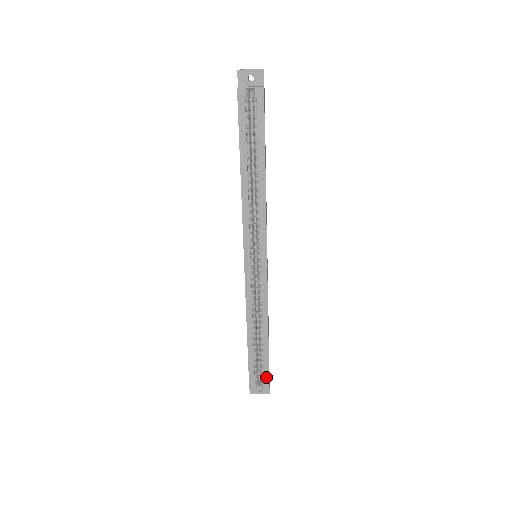
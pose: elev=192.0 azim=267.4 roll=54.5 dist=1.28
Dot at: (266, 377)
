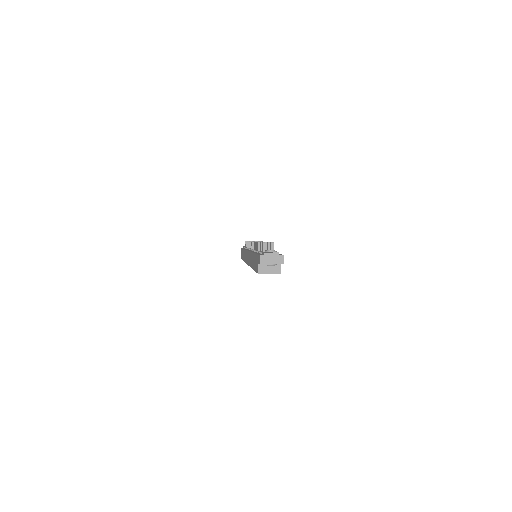
Dot at: occluded
